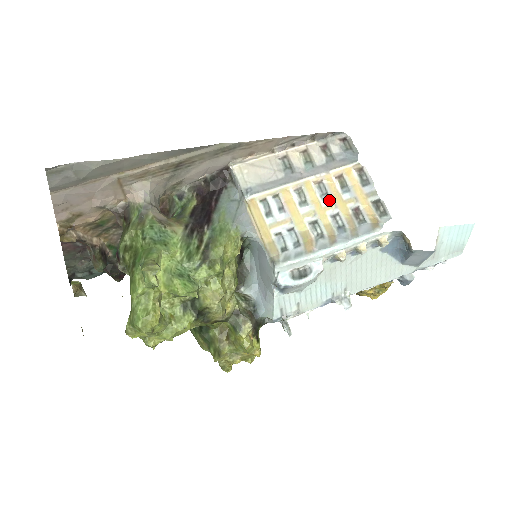
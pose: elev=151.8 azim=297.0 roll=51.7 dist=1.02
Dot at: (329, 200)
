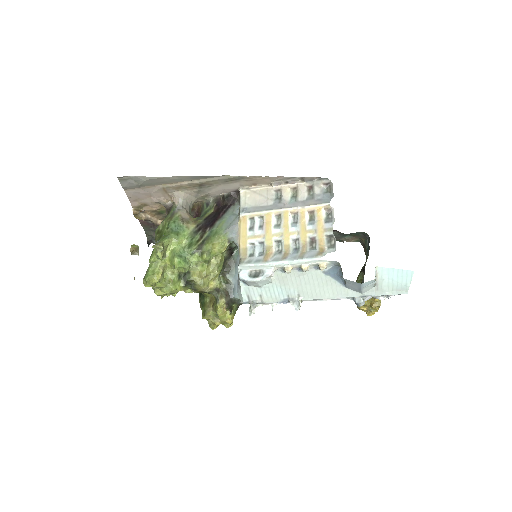
Dot at: (296, 228)
